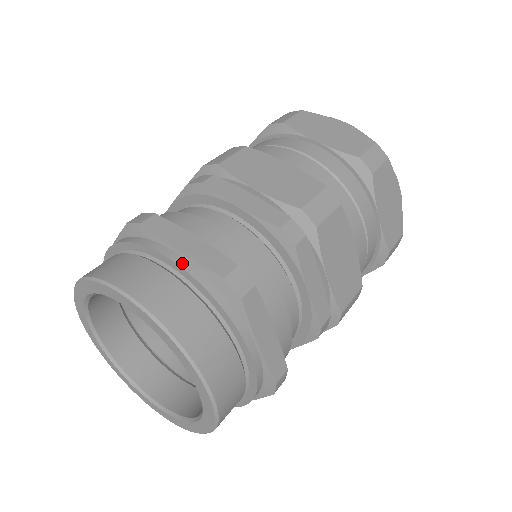
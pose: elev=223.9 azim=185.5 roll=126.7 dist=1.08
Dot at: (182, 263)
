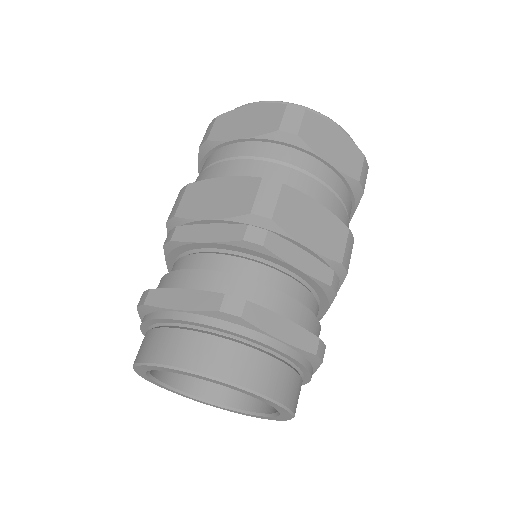
Dot at: (186, 317)
